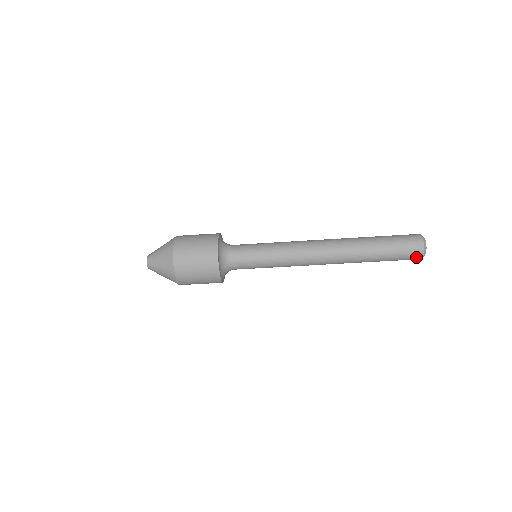
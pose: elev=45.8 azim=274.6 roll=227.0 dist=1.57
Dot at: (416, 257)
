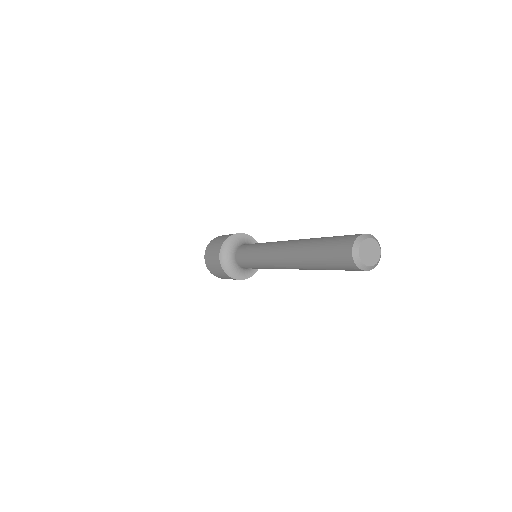
Dot at: (358, 270)
